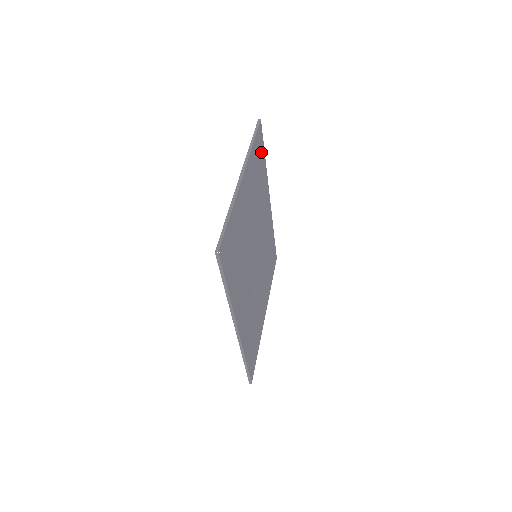
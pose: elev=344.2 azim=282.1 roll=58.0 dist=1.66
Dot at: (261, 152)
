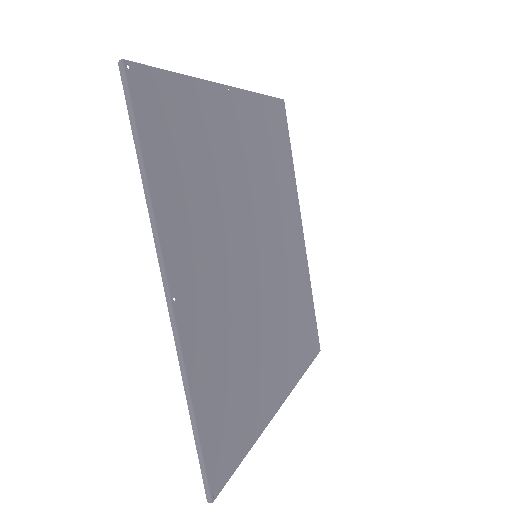
Dot at: (282, 138)
